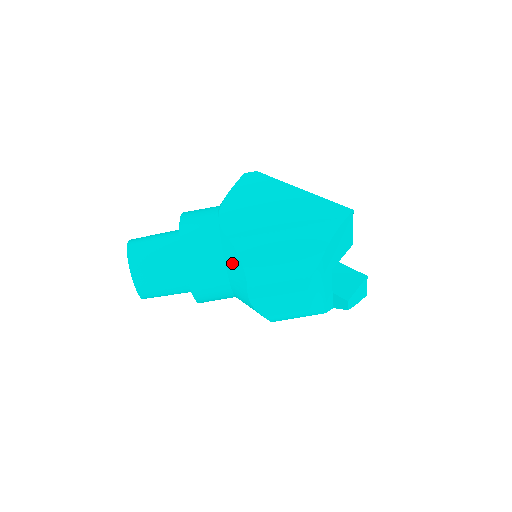
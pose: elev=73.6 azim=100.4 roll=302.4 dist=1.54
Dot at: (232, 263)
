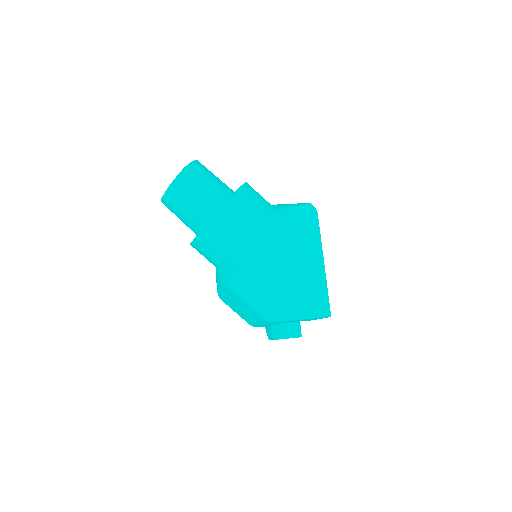
Dot at: (230, 263)
